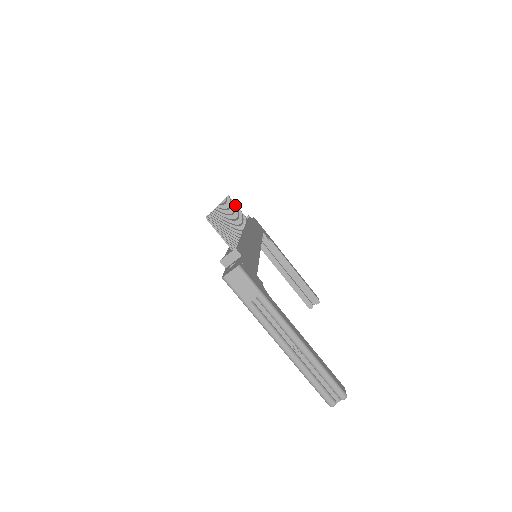
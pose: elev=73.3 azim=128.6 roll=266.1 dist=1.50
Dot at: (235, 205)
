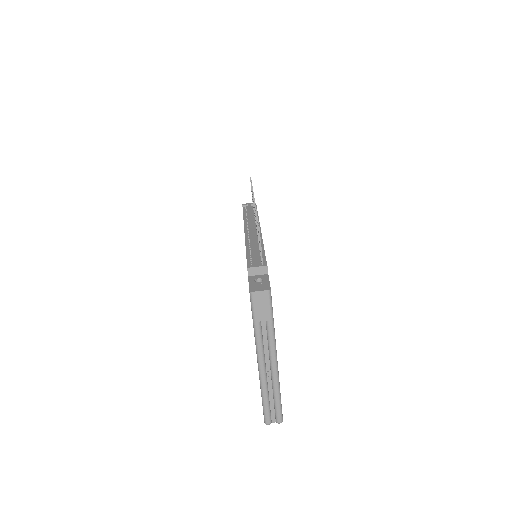
Dot at: occluded
